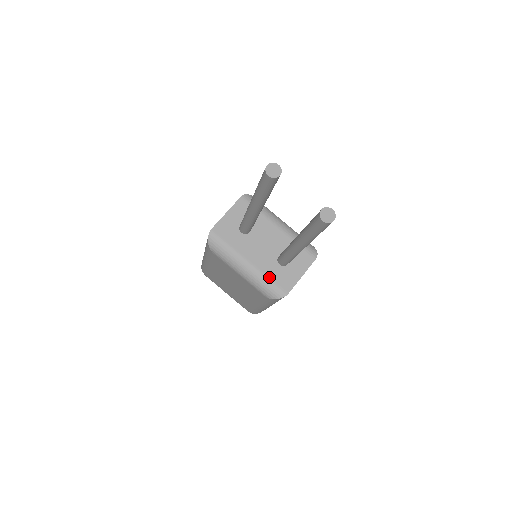
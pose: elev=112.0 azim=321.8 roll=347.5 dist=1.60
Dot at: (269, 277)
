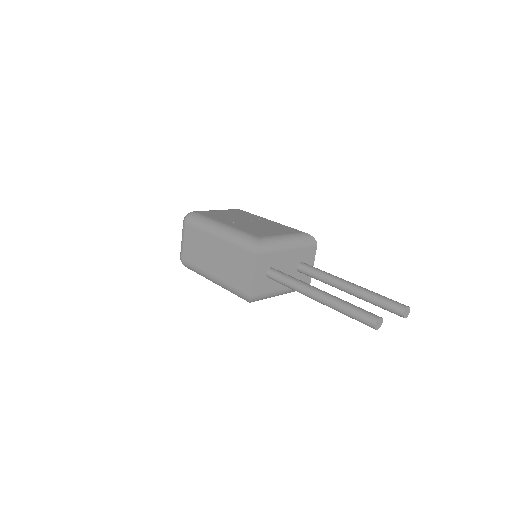
Dot at: occluded
